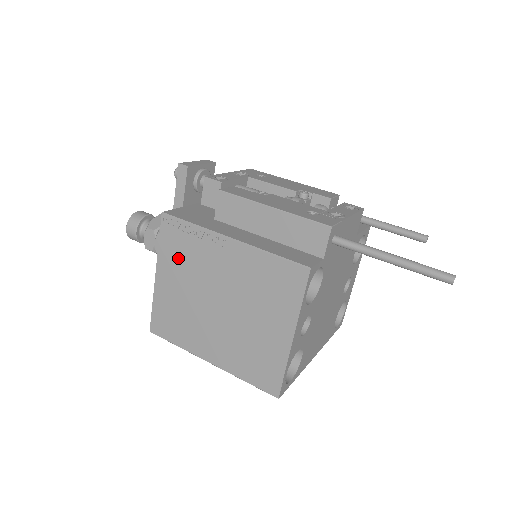
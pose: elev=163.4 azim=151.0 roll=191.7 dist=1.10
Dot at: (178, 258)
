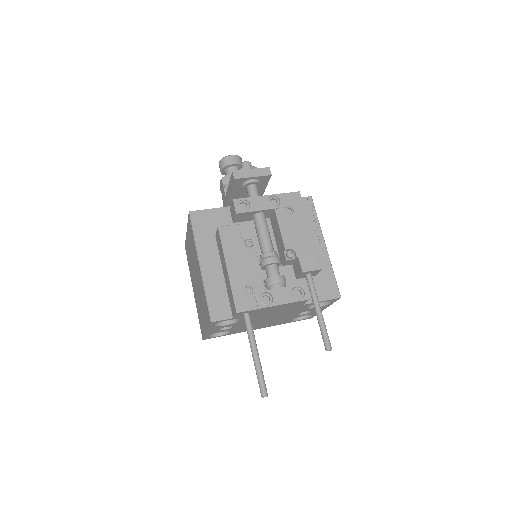
Dot at: occluded
